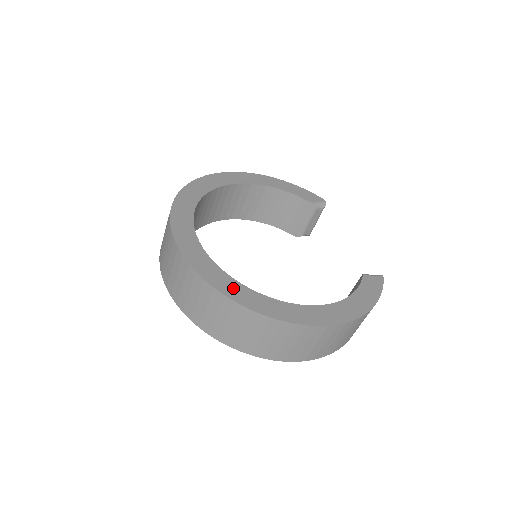
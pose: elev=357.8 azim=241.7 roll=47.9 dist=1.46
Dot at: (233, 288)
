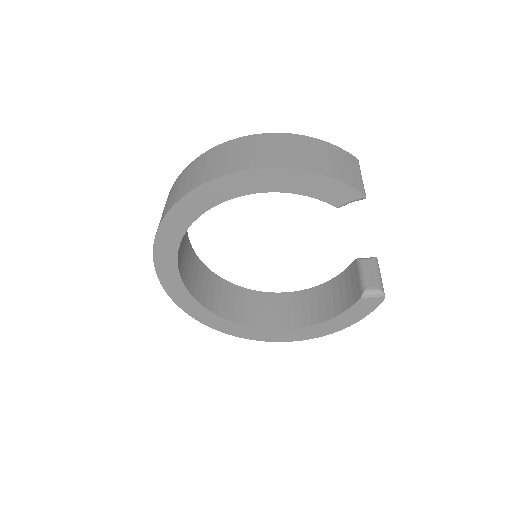
Dot at: occluded
